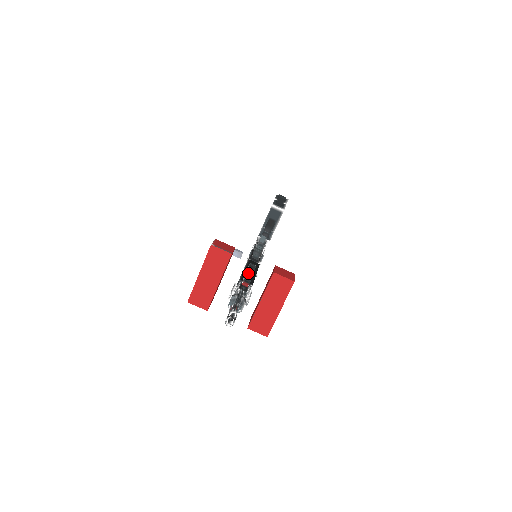
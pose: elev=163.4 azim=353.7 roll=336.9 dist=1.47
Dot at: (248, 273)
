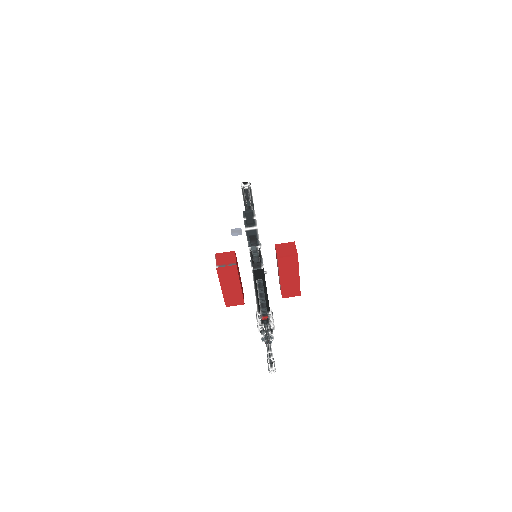
Dot at: (261, 299)
